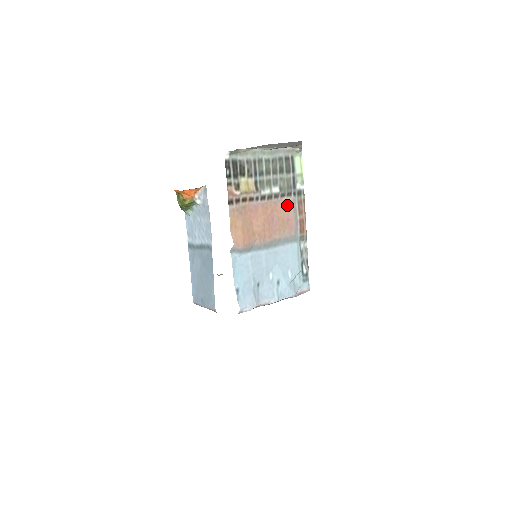
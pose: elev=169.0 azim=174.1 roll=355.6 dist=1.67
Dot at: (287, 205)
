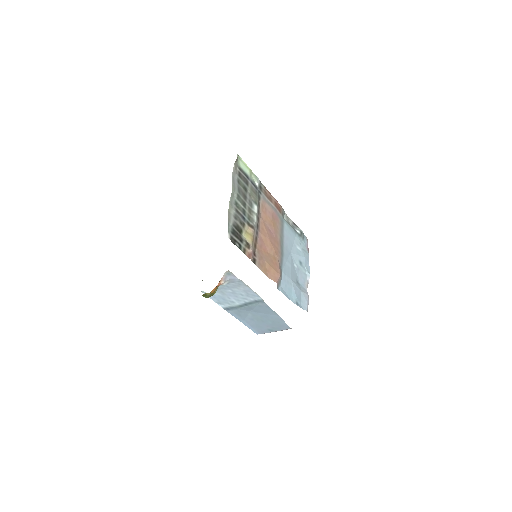
Dot at: (264, 207)
